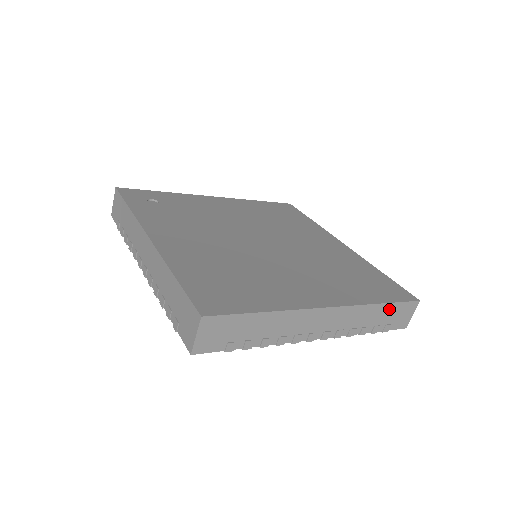
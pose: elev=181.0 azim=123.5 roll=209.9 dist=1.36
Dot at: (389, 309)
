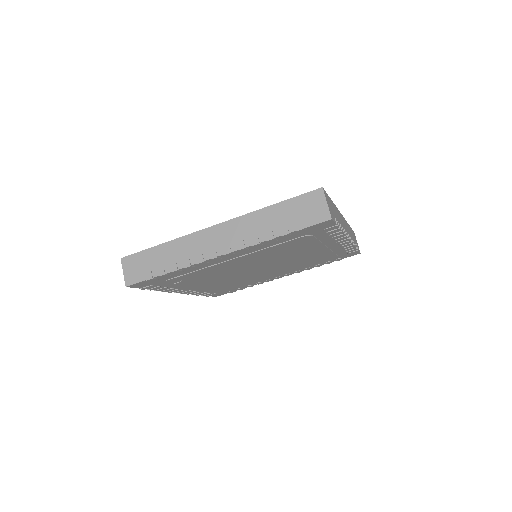
Dot at: (352, 232)
